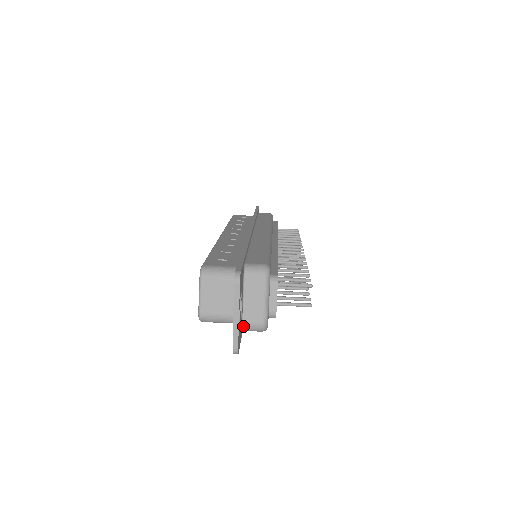
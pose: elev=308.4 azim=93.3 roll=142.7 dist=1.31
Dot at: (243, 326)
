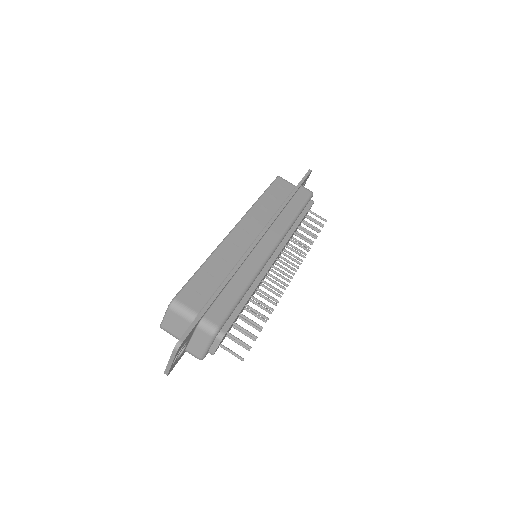
Dot at: (186, 351)
